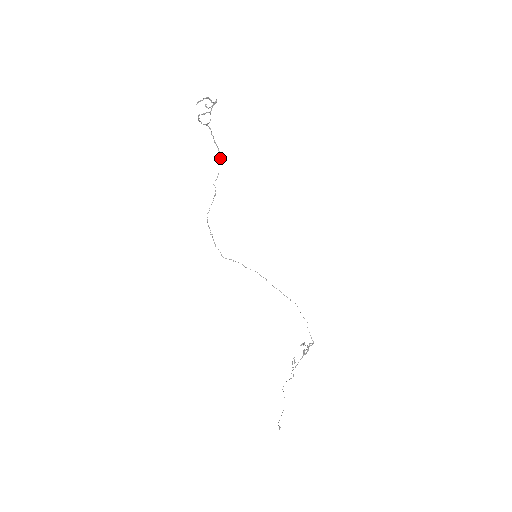
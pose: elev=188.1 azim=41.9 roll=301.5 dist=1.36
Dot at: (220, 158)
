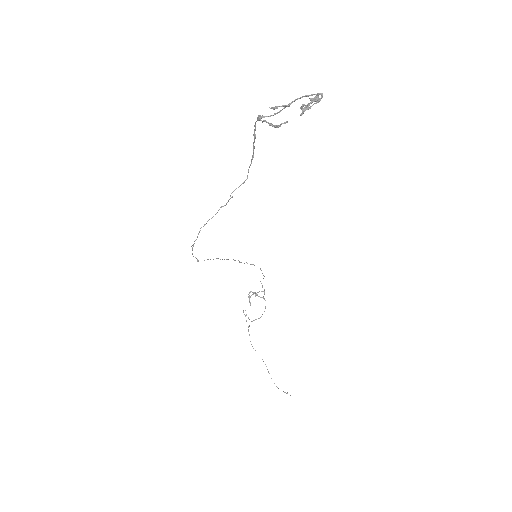
Dot at: occluded
